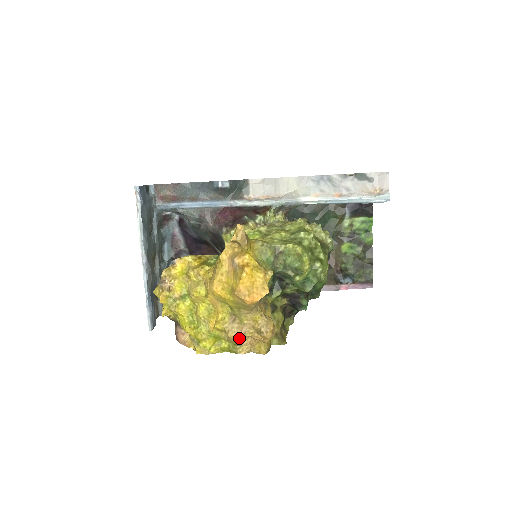
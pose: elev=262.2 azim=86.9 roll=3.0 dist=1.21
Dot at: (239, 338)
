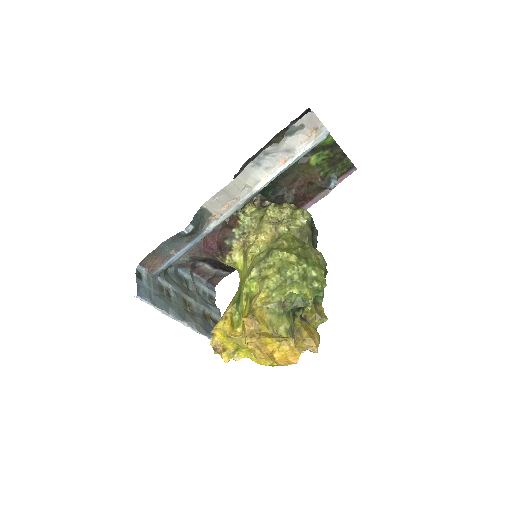
Dot at: occluded
